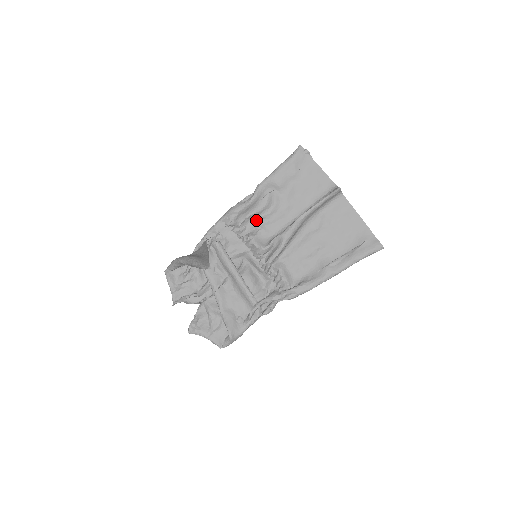
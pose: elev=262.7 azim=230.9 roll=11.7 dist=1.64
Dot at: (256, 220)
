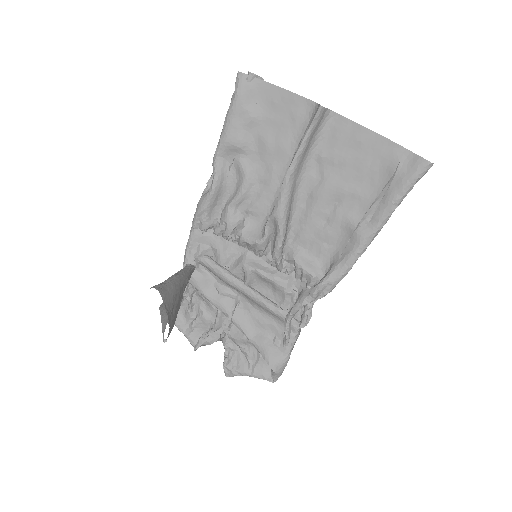
Dot at: (234, 207)
